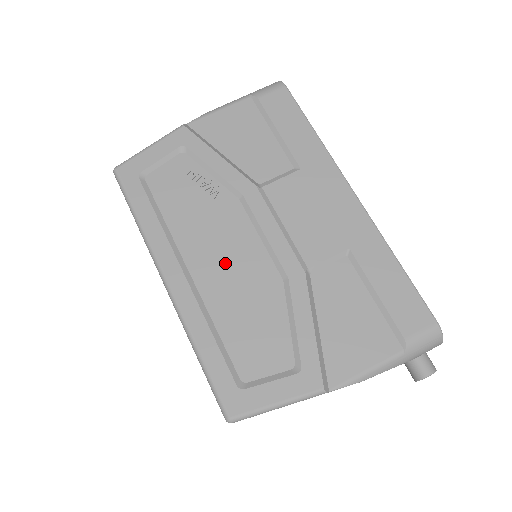
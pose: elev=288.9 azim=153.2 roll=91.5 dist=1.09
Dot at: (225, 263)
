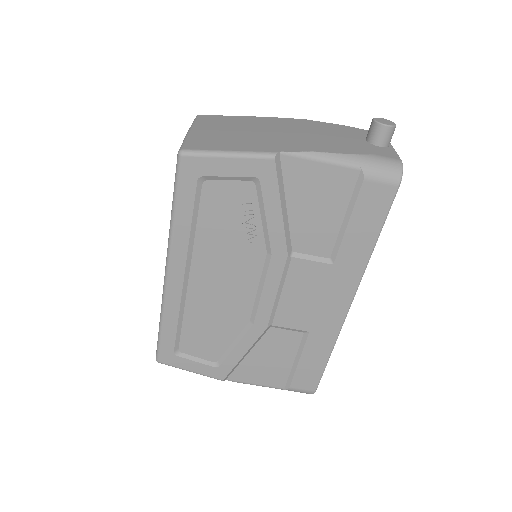
Dot at: (219, 287)
